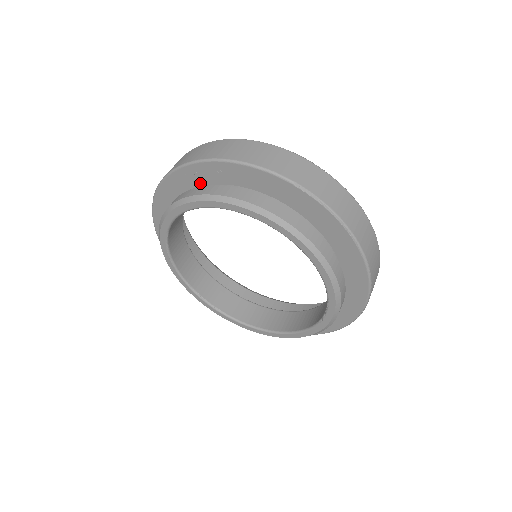
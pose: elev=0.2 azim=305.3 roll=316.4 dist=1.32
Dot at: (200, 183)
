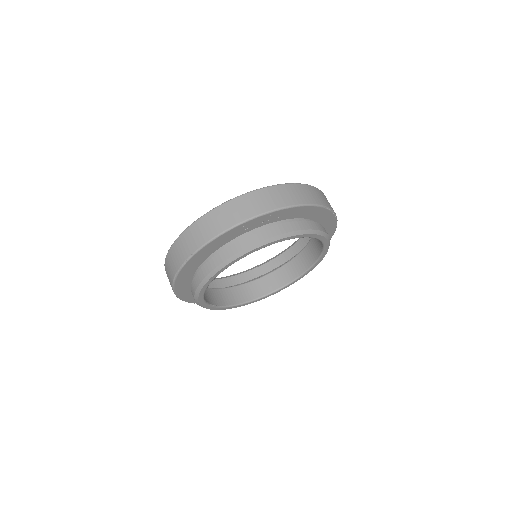
Dot at: (254, 227)
